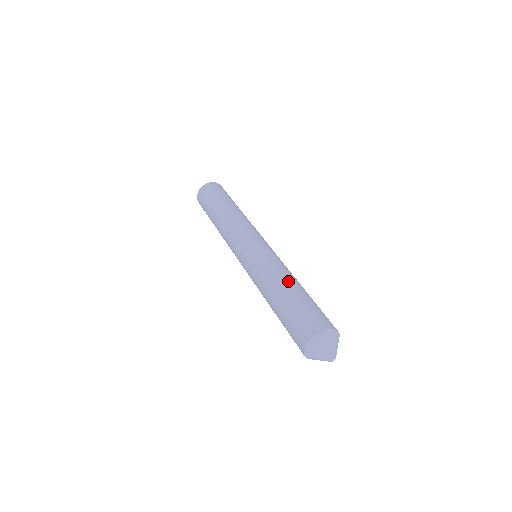
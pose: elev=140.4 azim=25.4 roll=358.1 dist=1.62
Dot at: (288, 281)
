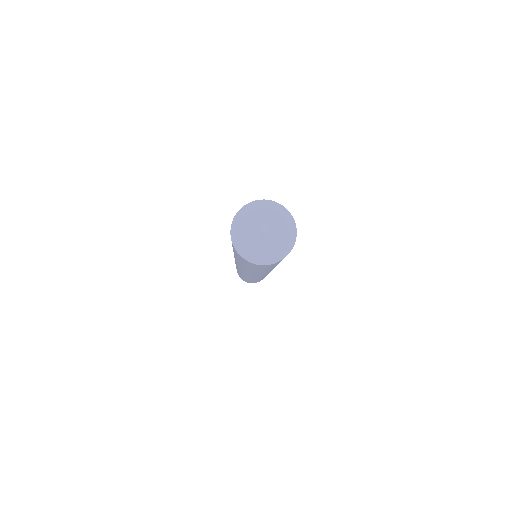
Dot at: occluded
